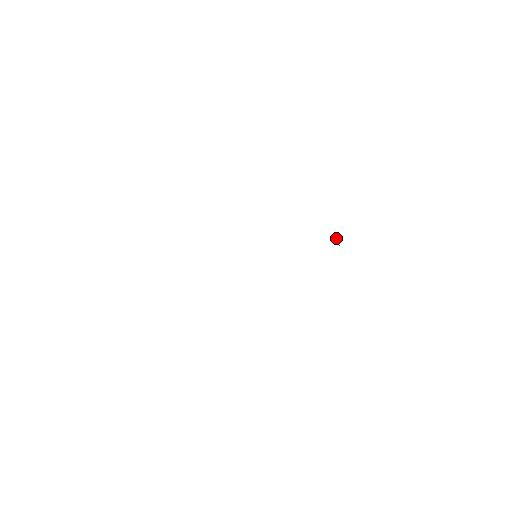
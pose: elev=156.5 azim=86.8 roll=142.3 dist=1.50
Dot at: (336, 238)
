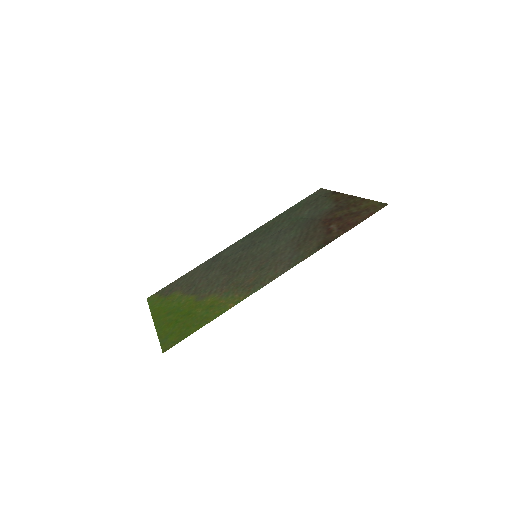
Dot at: (338, 234)
